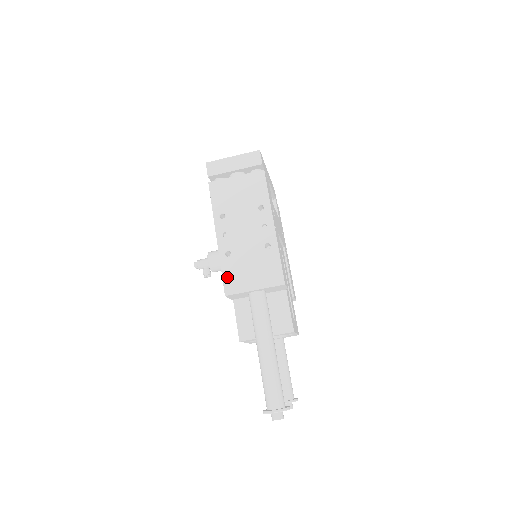
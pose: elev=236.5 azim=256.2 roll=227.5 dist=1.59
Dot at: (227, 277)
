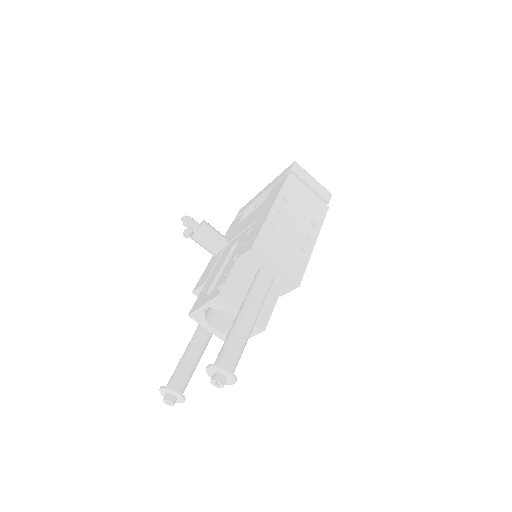
Dot at: (262, 238)
